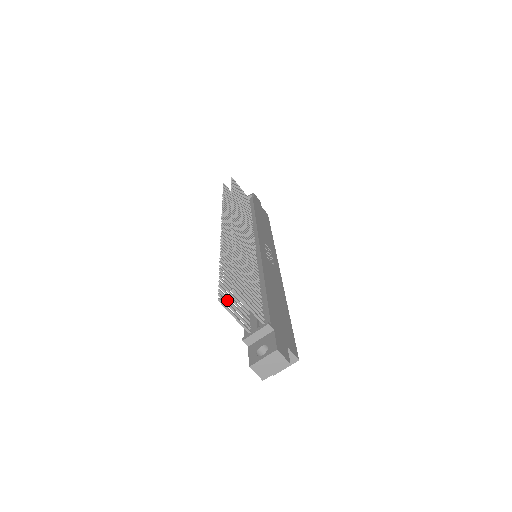
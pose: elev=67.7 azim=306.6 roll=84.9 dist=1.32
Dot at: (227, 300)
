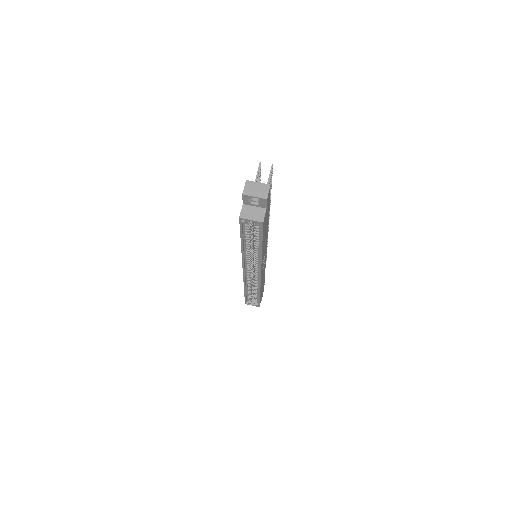
Dot at: (258, 177)
